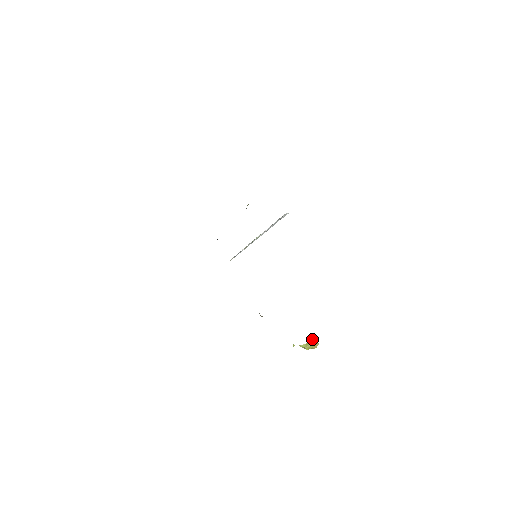
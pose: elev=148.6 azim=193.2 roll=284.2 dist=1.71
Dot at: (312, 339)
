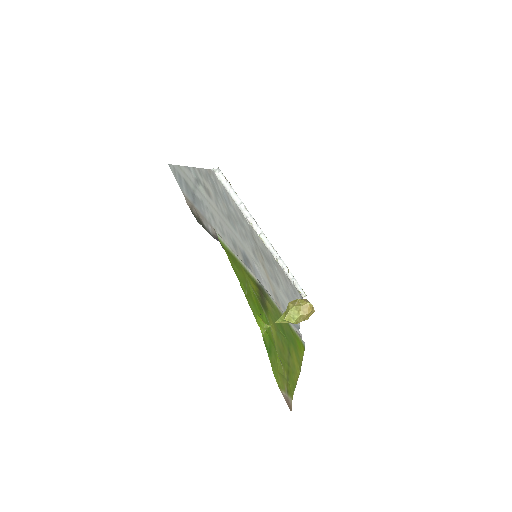
Dot at: (292, 301)
